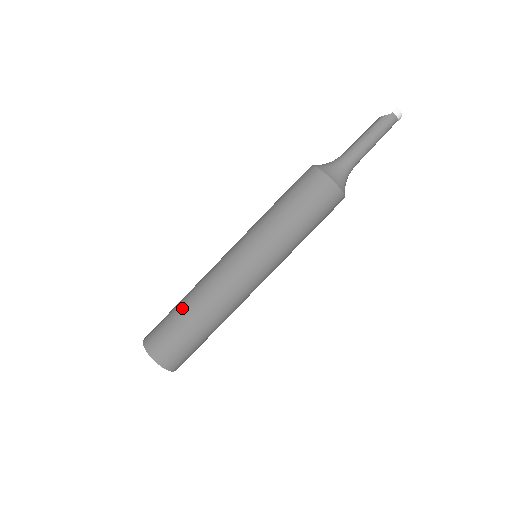
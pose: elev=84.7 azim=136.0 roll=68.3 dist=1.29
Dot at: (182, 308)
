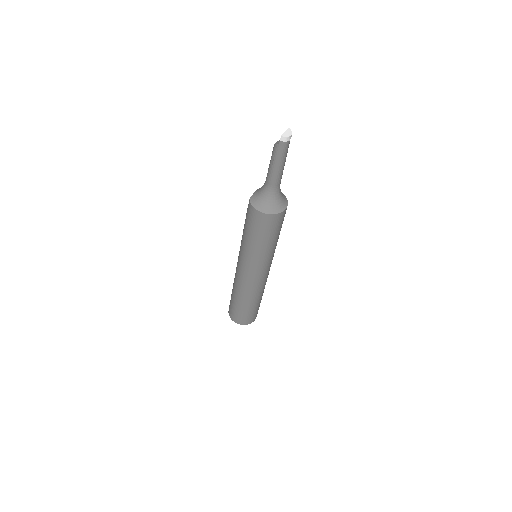
Dot at: (234, 299)
